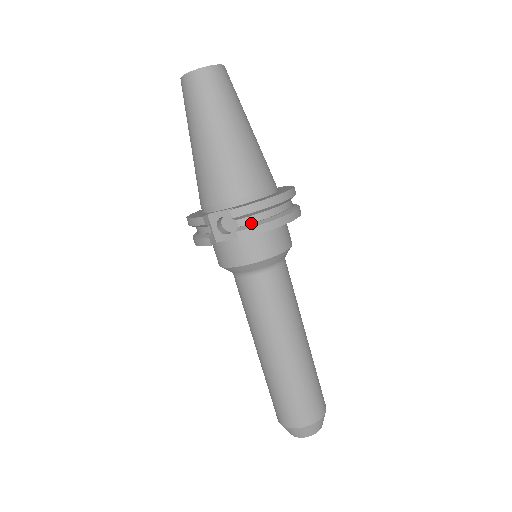
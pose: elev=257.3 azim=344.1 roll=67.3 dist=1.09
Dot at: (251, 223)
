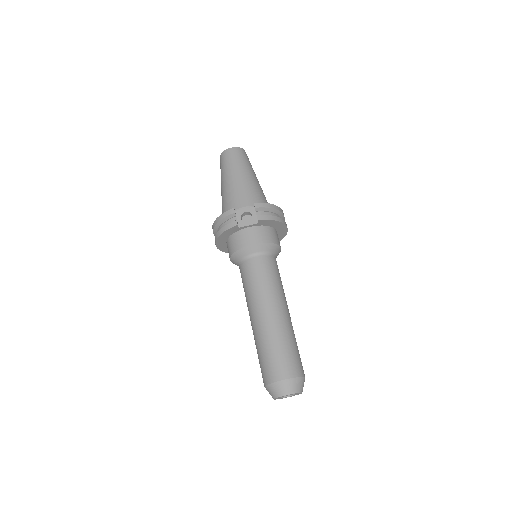
Dot at: (265, 215)
